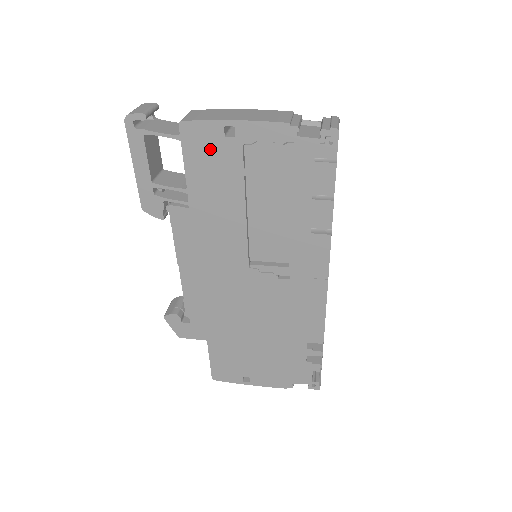
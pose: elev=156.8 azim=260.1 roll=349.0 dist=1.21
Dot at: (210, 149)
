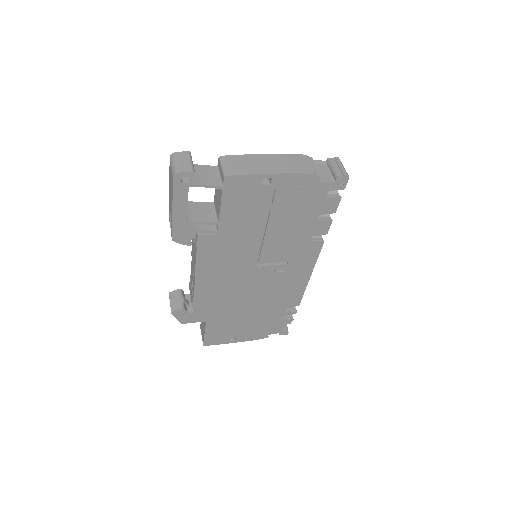
Dot at: (247, 194)
